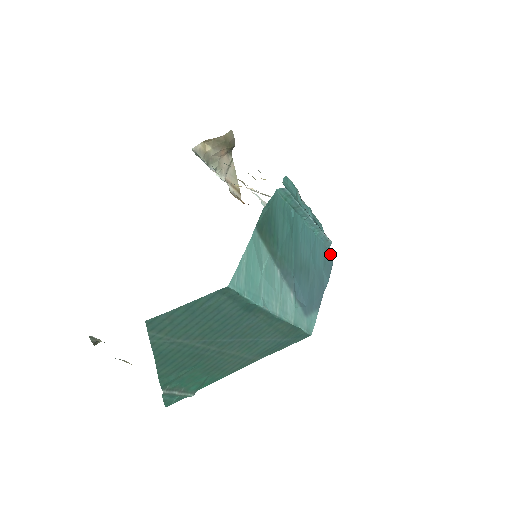
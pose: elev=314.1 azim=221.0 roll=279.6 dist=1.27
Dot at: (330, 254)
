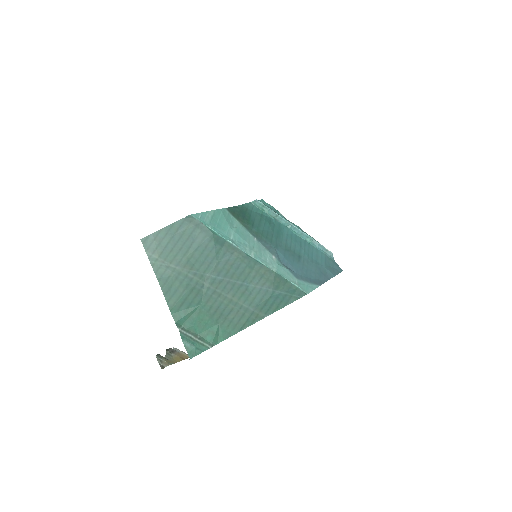
Dot at: (337, 264)
